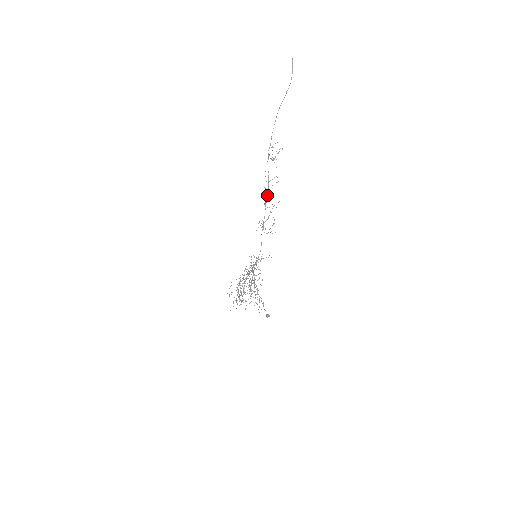
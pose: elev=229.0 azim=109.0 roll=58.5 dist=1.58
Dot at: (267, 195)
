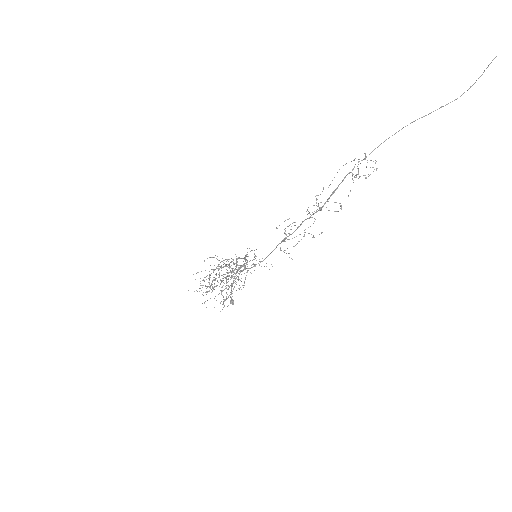
Dot at: (315, 212)
